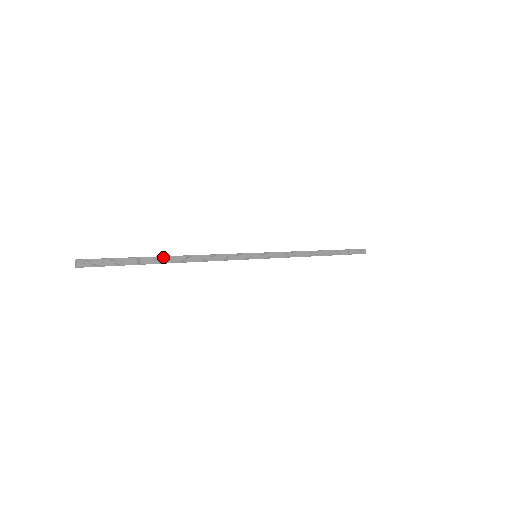
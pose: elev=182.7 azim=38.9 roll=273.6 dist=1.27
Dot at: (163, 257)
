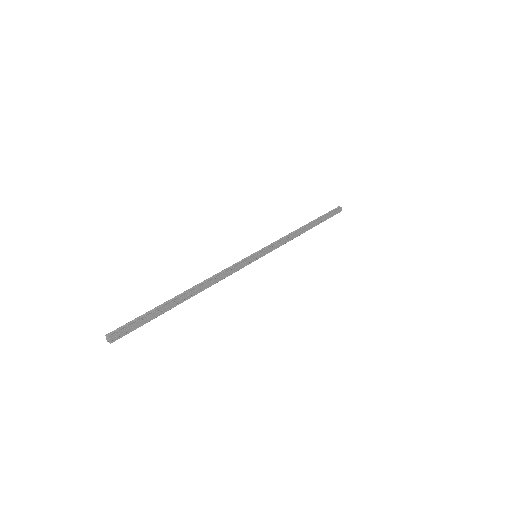
Dot at: (182, 297)
